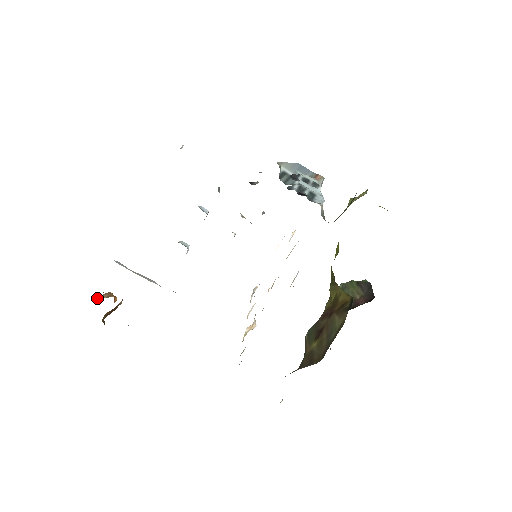
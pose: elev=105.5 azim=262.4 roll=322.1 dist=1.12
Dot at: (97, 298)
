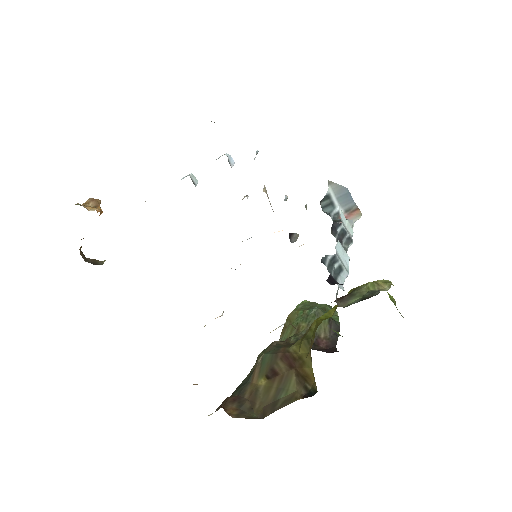
Dot at: (83, 204)
